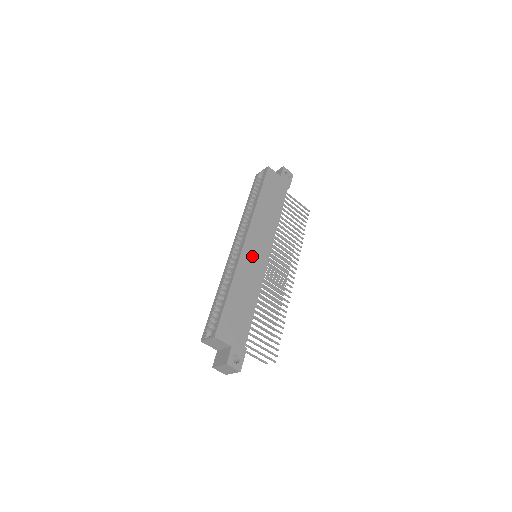
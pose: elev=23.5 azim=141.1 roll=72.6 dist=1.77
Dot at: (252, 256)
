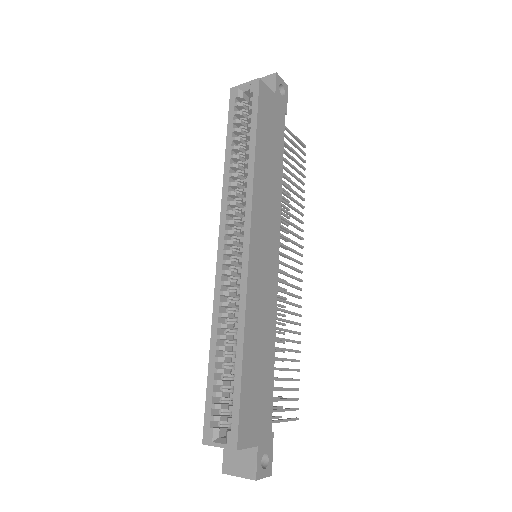
Dot at: (261, 269)
